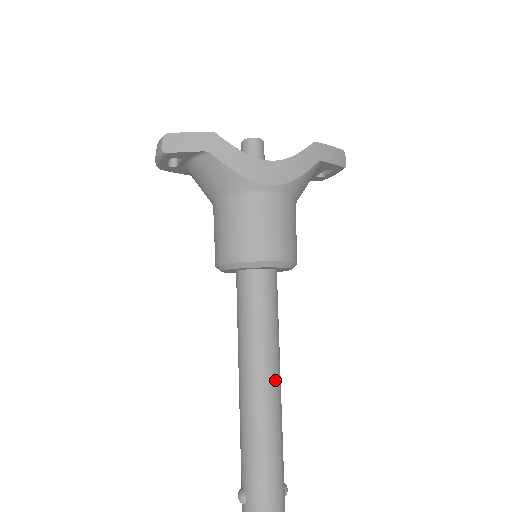
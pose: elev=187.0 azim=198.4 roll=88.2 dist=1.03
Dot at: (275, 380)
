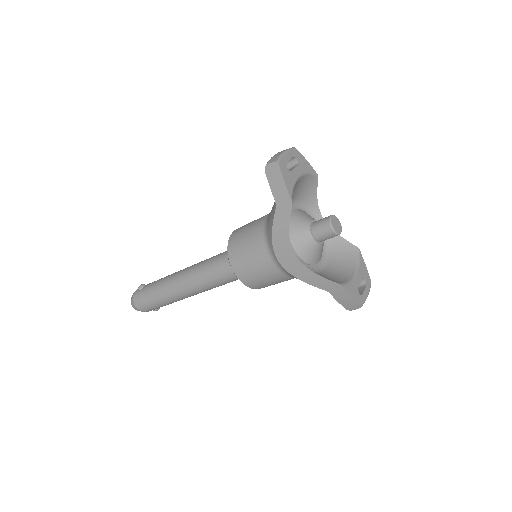
Dot at: (190, 292)
